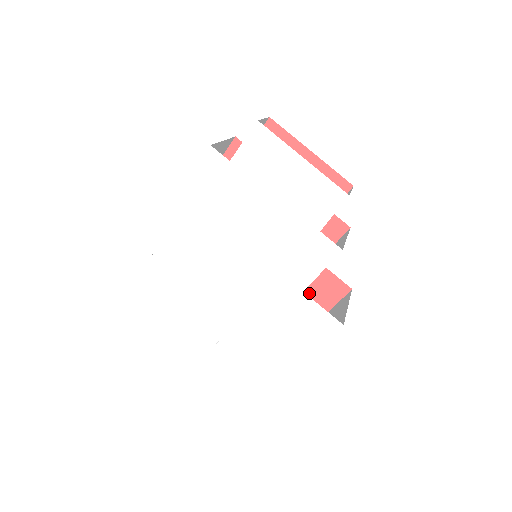
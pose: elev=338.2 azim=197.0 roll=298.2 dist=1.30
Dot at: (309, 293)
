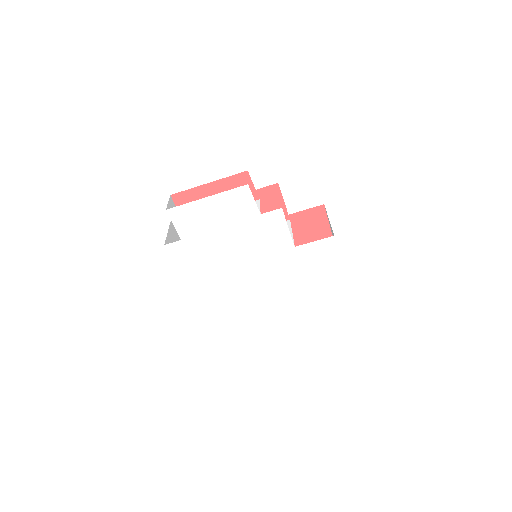
Dot at: (309, 233)
